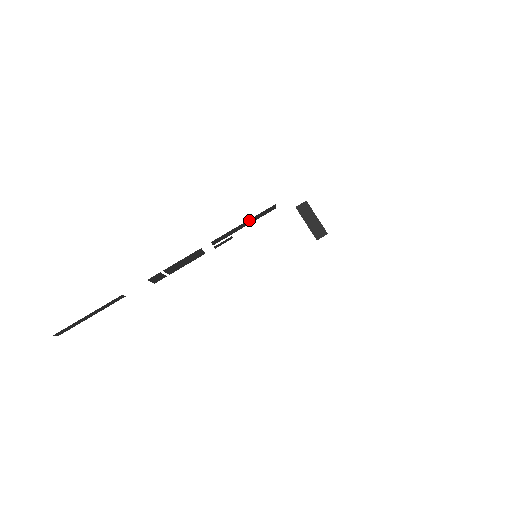
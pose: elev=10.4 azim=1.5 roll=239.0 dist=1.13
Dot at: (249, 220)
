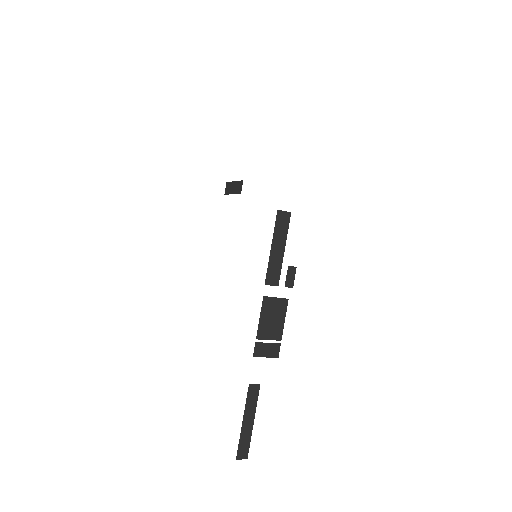
Dot at: (275, 241)
